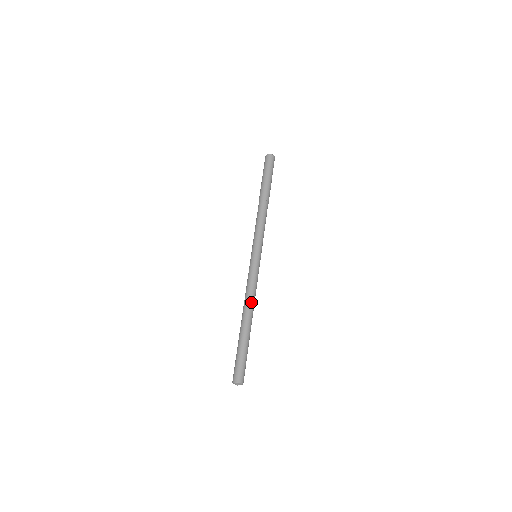
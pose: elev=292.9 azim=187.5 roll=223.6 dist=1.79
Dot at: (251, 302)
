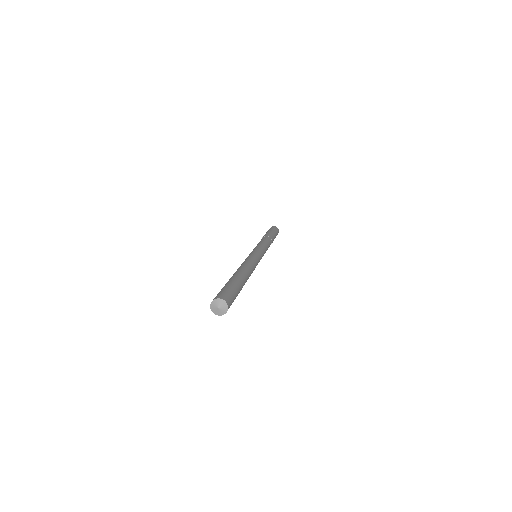
Dot at: (244, 265)
